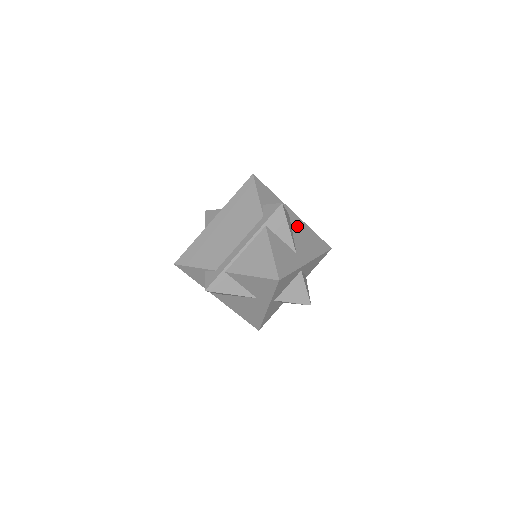
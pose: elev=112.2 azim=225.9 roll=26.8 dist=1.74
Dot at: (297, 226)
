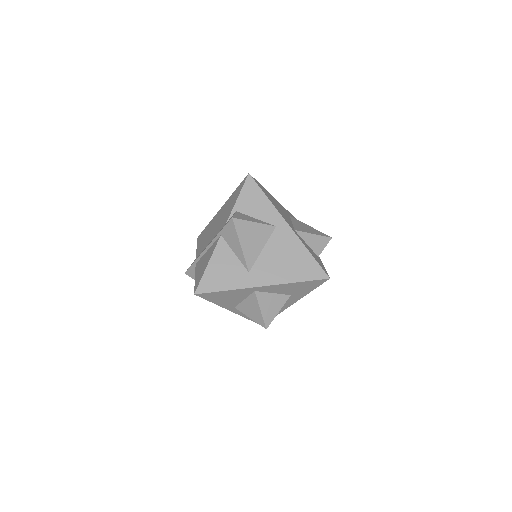
Dot at: (280, 242)
